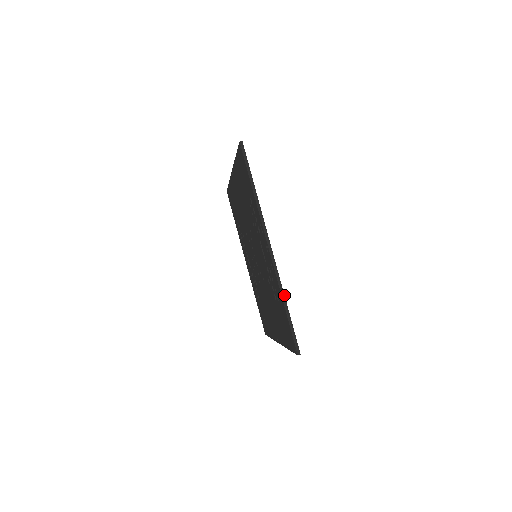
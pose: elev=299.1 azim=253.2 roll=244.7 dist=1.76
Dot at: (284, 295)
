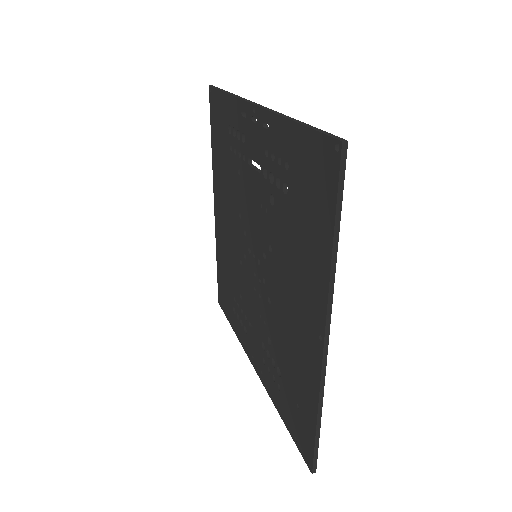
Dot at: (290, 117)
